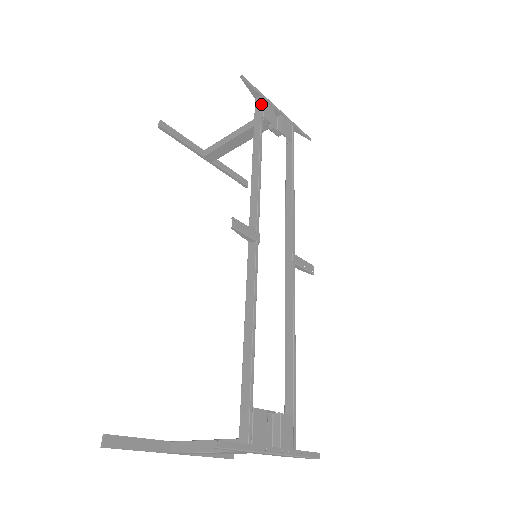
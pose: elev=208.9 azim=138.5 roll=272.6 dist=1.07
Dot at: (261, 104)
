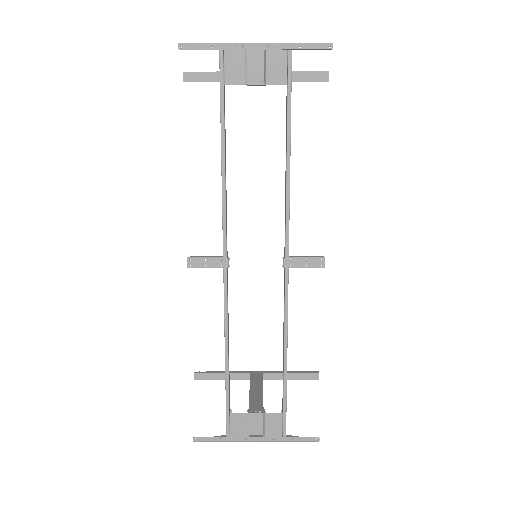
Dot at: (219, 64)
